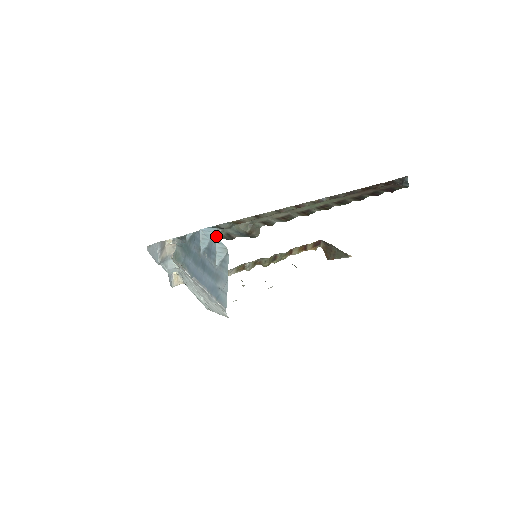
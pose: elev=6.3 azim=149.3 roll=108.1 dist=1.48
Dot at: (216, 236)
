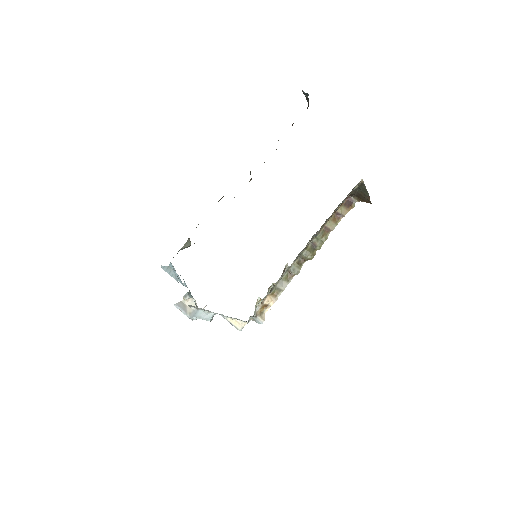
Dot at: (173, 267)
